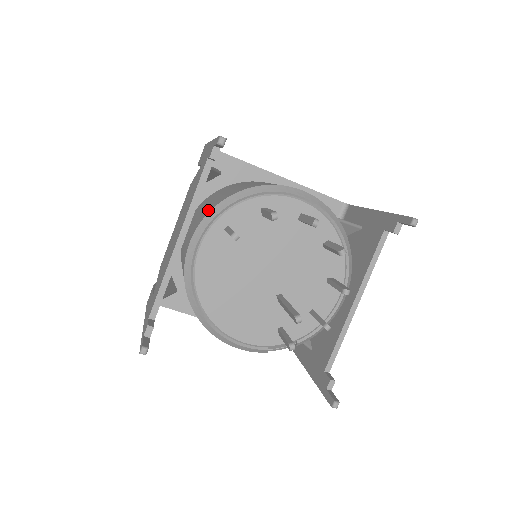
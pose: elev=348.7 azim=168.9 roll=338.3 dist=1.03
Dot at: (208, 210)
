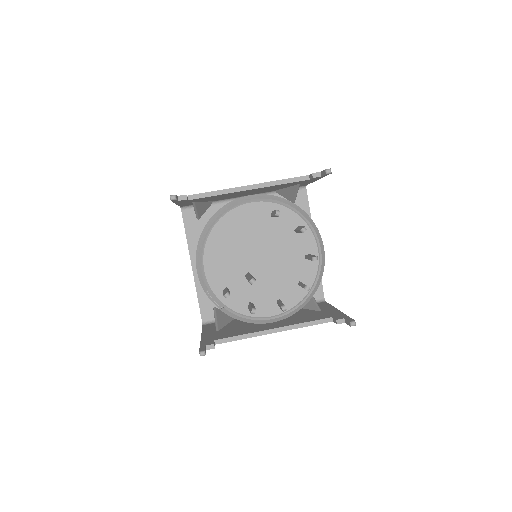
Dot at: occluded
